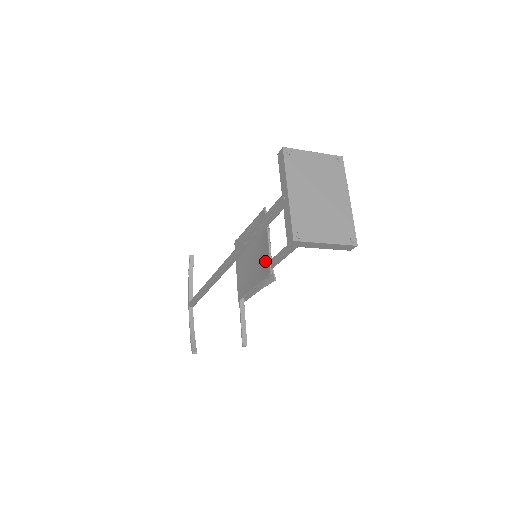
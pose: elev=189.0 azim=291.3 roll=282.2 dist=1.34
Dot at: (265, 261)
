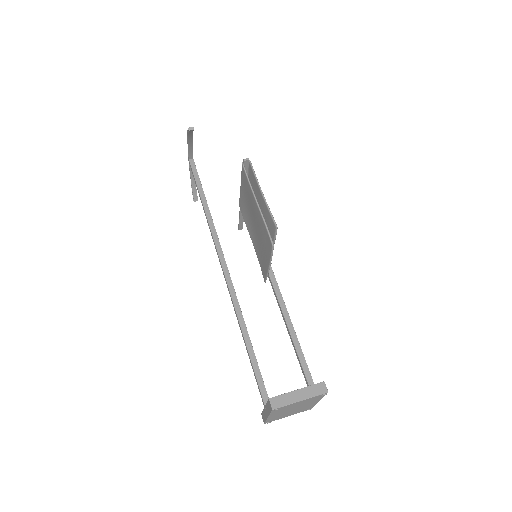
Dot at: (263, 266)
